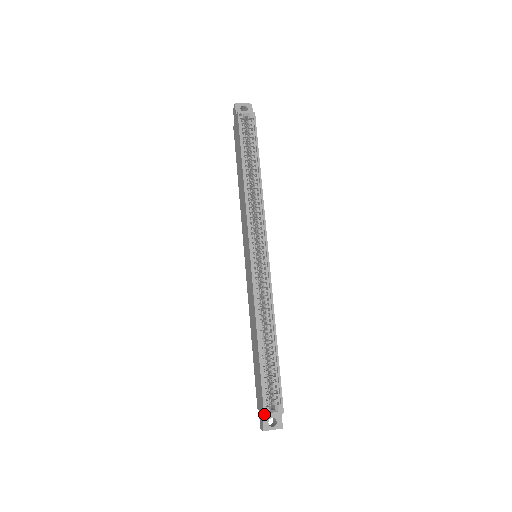
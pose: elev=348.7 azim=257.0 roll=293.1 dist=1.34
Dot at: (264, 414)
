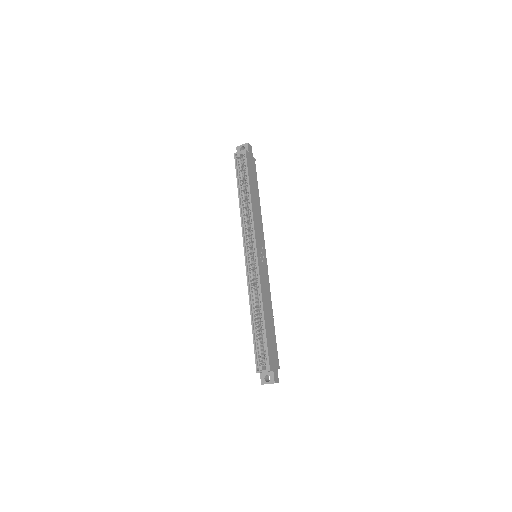
Dot at: (256, 371)
